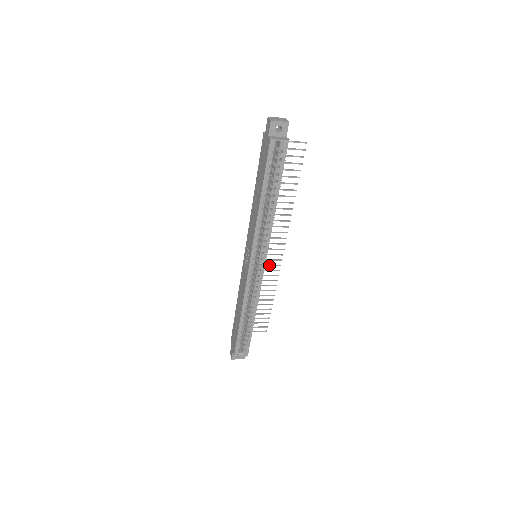
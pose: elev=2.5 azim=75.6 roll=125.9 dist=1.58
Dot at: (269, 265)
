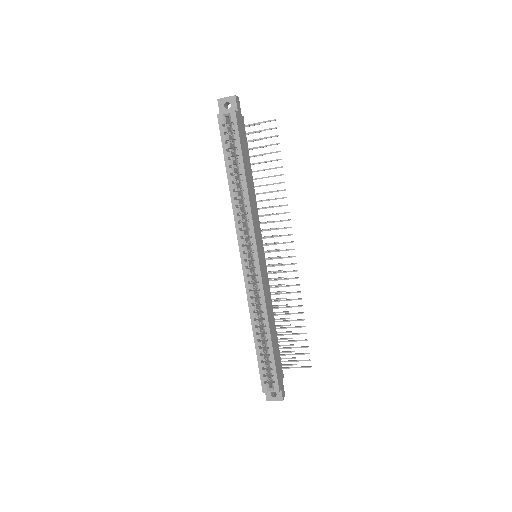
Dot at: (283, 272)
